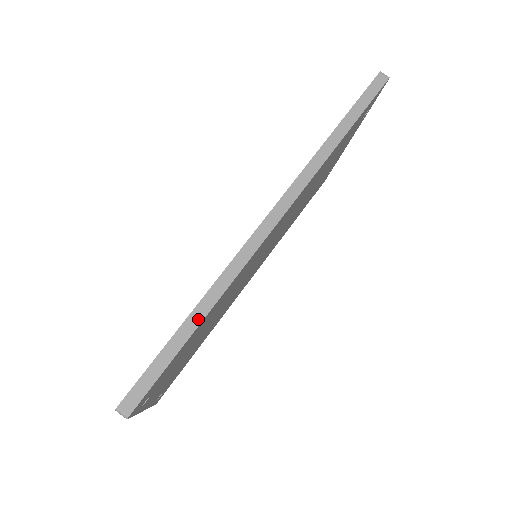
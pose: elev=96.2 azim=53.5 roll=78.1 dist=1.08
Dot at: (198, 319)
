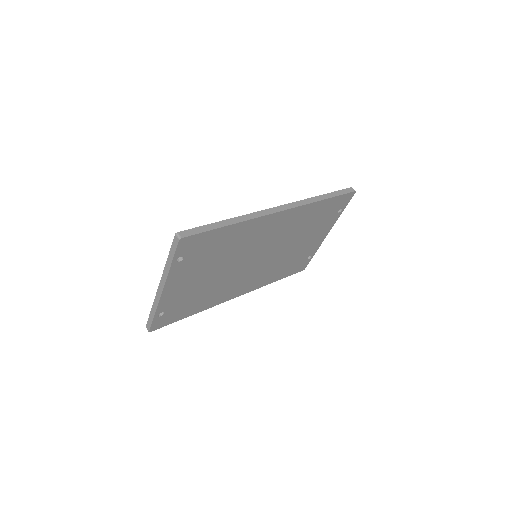
Dot at: (230, 223)
